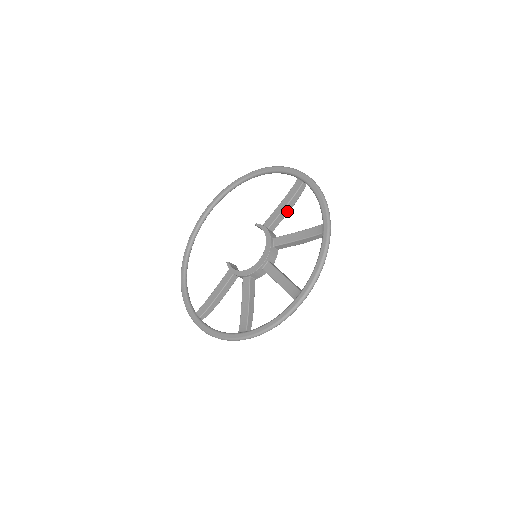
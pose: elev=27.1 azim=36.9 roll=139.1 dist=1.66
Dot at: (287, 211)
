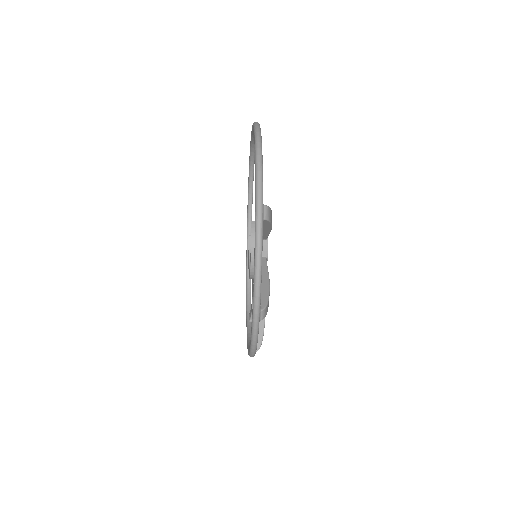
Dot at: (267, 232)
